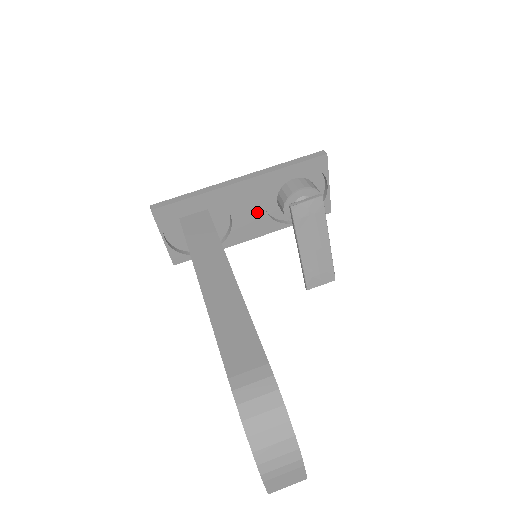
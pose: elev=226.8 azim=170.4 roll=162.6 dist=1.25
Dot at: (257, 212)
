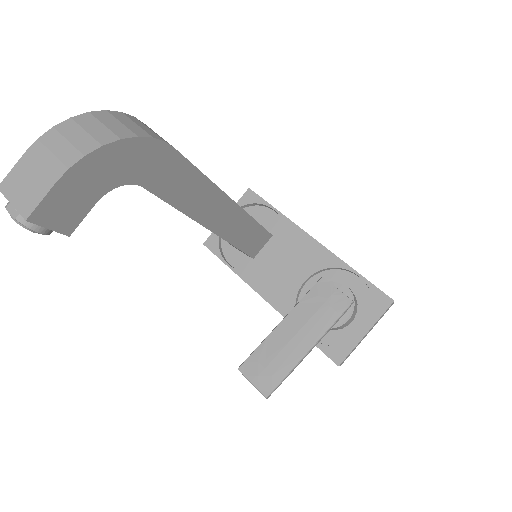
Dot at: (294, 280)
